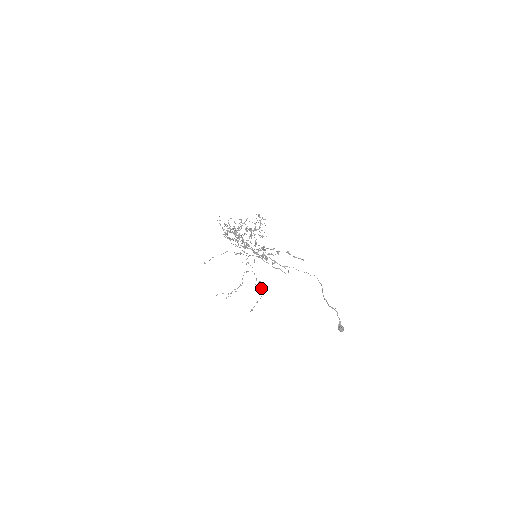
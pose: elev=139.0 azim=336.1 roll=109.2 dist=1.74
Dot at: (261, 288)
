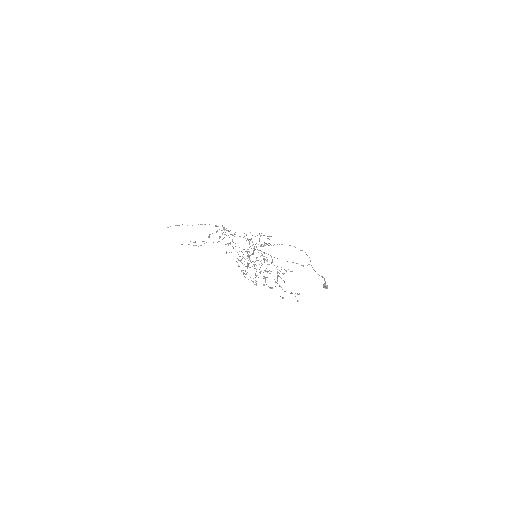
Dot at: occluded
